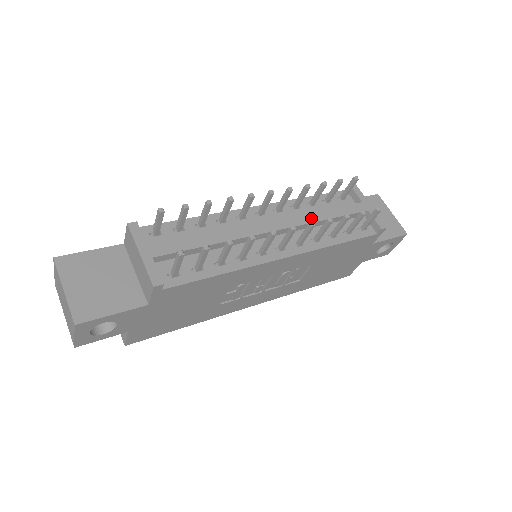
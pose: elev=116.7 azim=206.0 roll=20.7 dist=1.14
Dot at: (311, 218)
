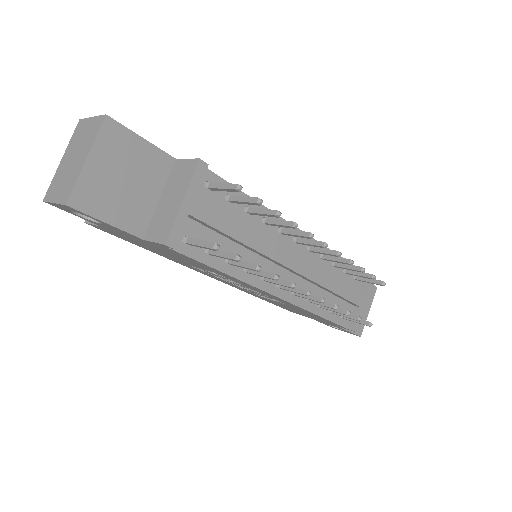
Dot at: (324, 281)
